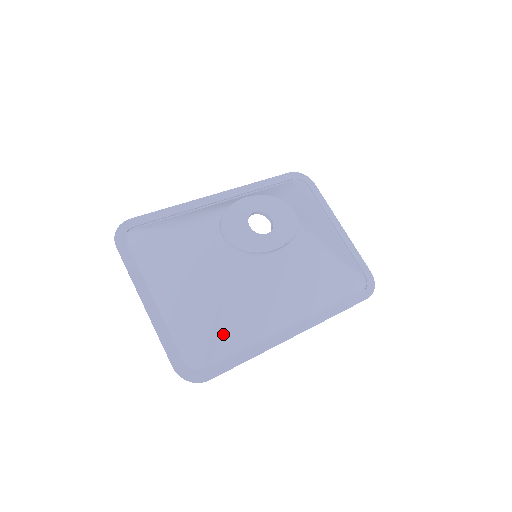
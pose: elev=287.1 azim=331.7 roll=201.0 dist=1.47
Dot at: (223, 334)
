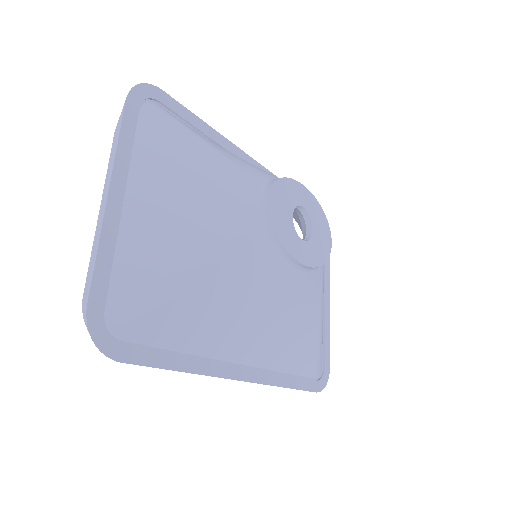
Dot at: (178, 314)
